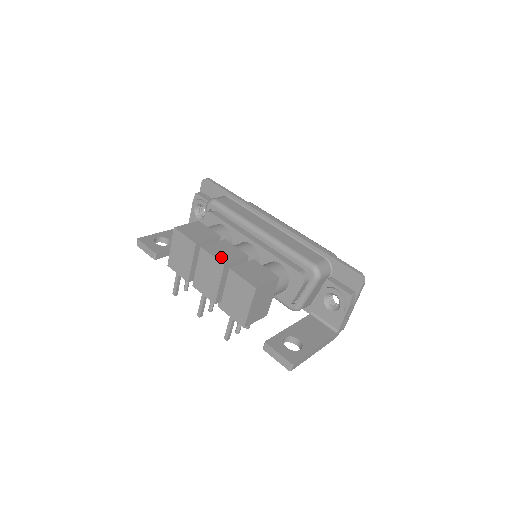
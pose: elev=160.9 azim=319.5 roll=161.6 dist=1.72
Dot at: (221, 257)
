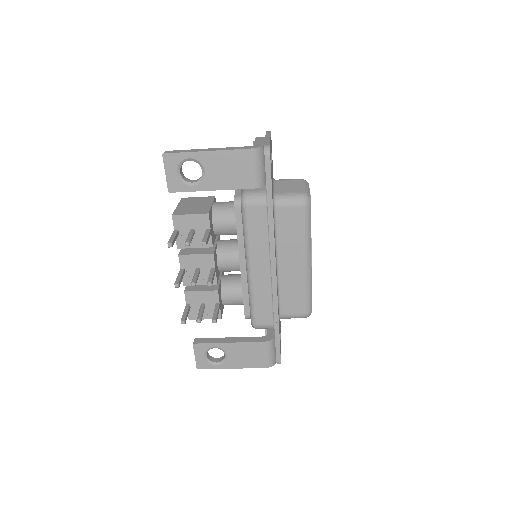
Dot at: occluded
